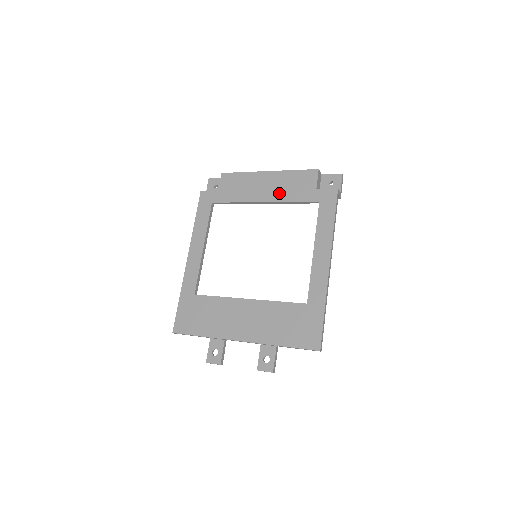
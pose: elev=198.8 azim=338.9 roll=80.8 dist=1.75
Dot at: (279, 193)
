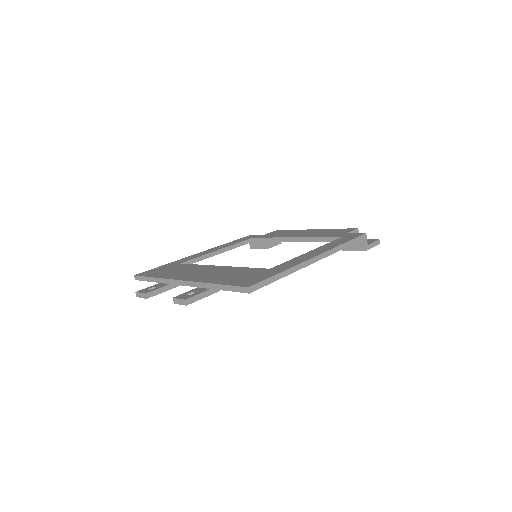
Dot at: (312, 235)
